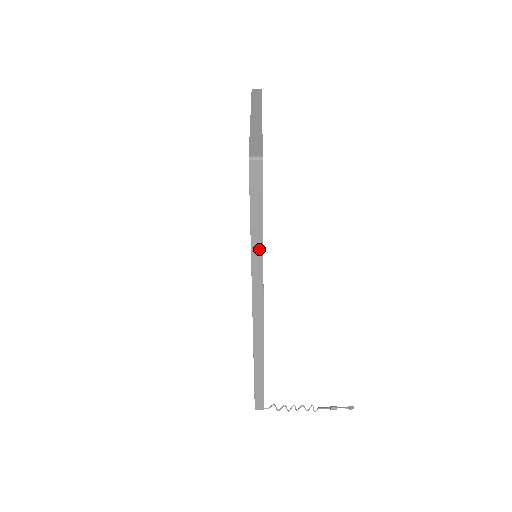
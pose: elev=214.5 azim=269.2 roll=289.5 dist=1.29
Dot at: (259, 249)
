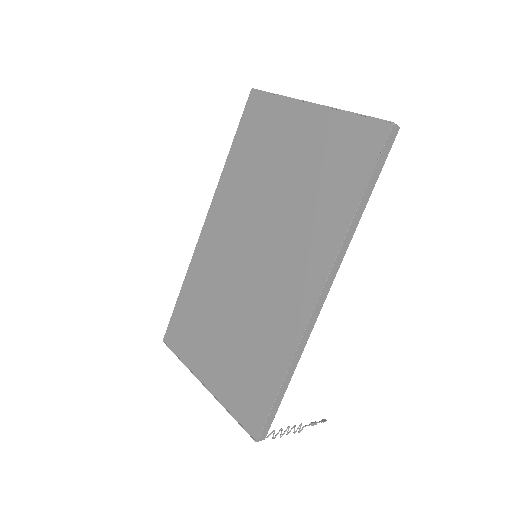
Dot at: (357, 221)
